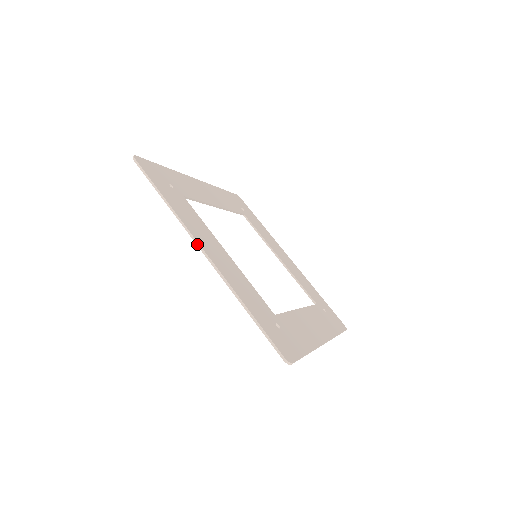
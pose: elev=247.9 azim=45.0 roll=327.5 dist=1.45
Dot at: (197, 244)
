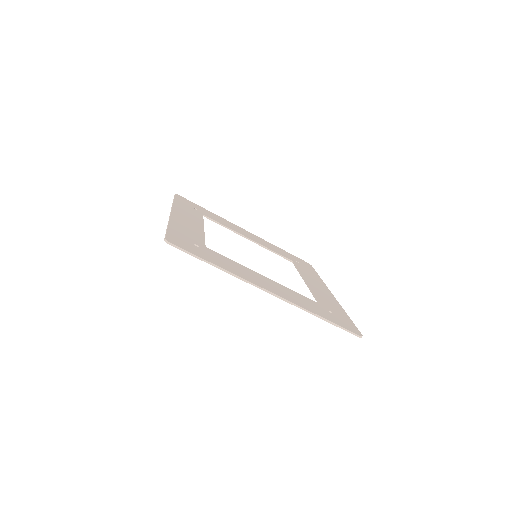
Dot at: (171, 211)
